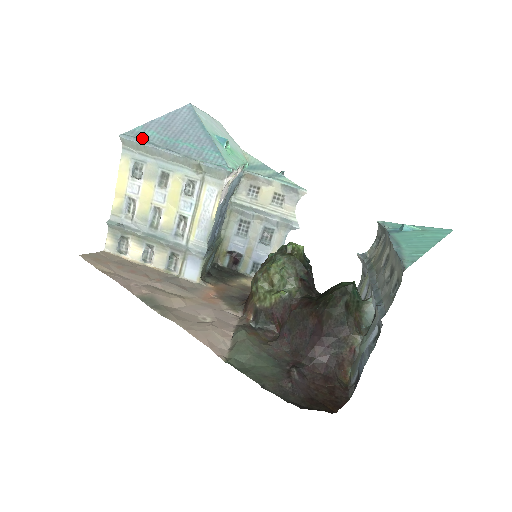
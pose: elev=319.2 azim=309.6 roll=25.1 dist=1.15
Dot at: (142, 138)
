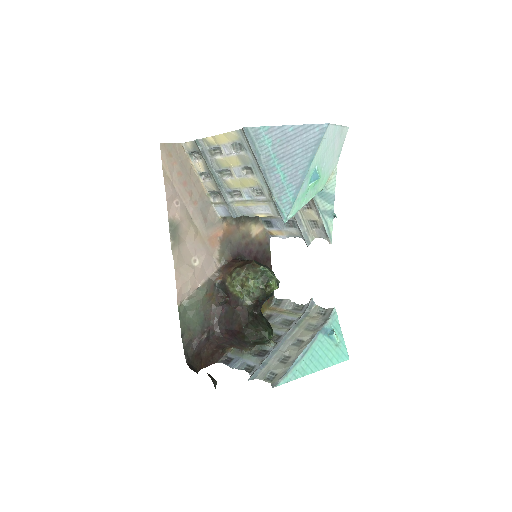
Dot at: (257, 143)
